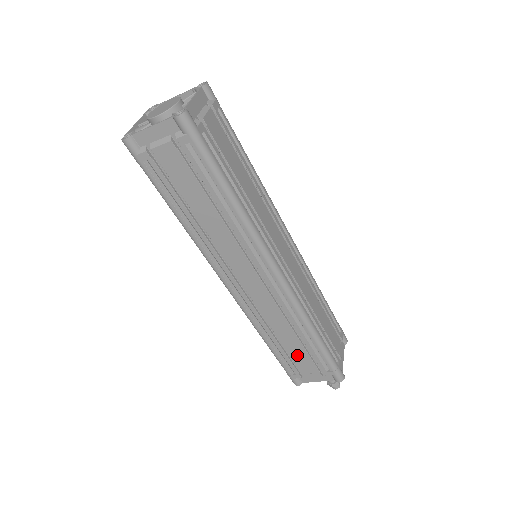
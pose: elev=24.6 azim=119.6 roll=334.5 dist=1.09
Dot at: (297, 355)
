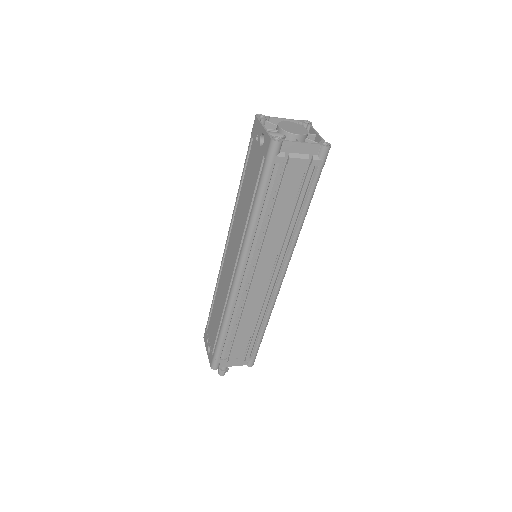
Dot at: (240, 342)
